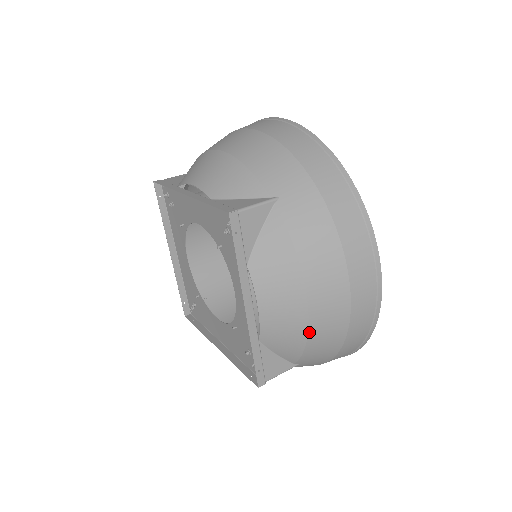
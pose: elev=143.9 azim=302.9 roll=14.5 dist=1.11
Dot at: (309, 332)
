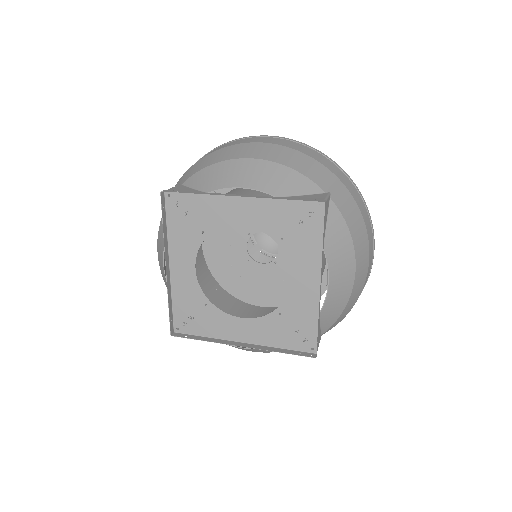
Dot at: (350, 298)
